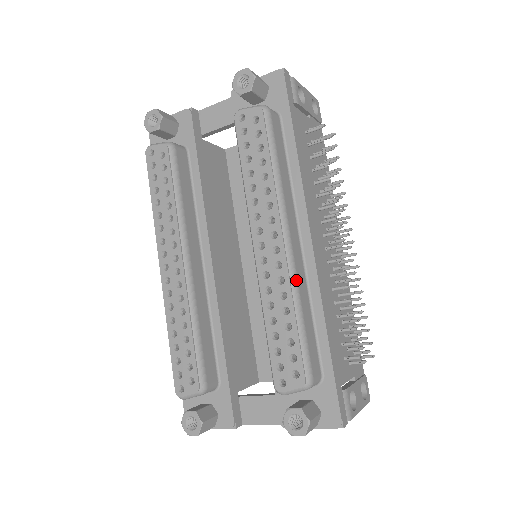
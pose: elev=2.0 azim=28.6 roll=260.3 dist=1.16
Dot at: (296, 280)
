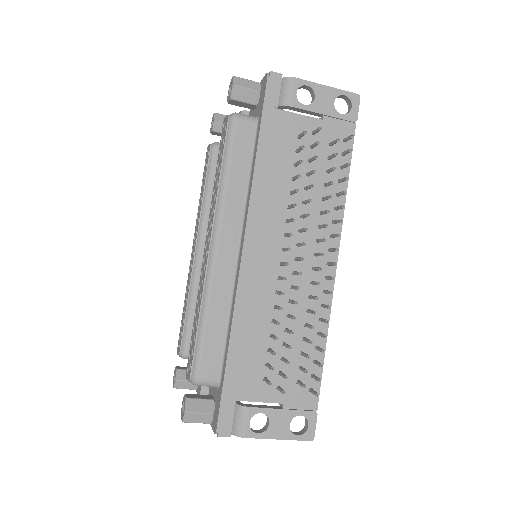
Dot at: (210, 285)
